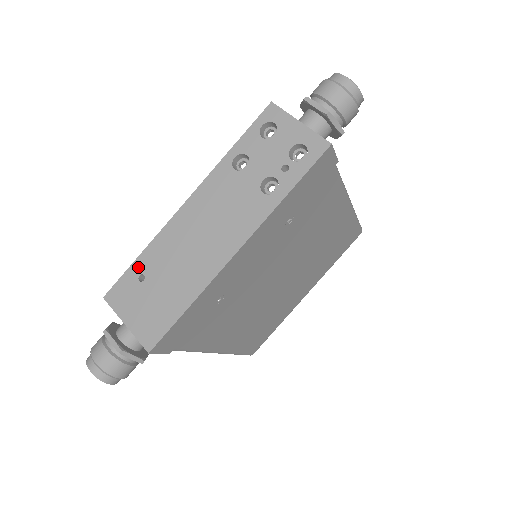
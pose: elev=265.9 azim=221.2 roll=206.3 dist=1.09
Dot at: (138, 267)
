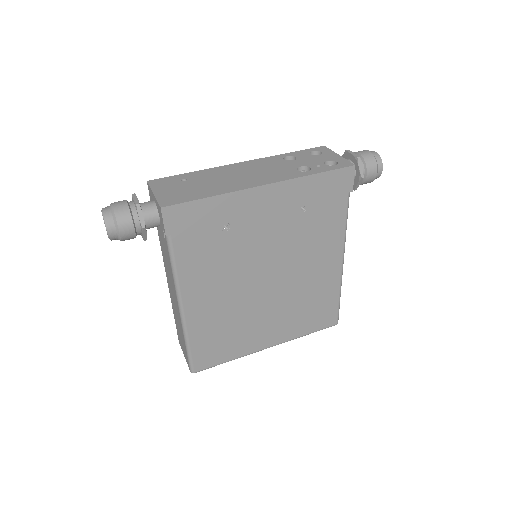
Dot at: (185, 176)
